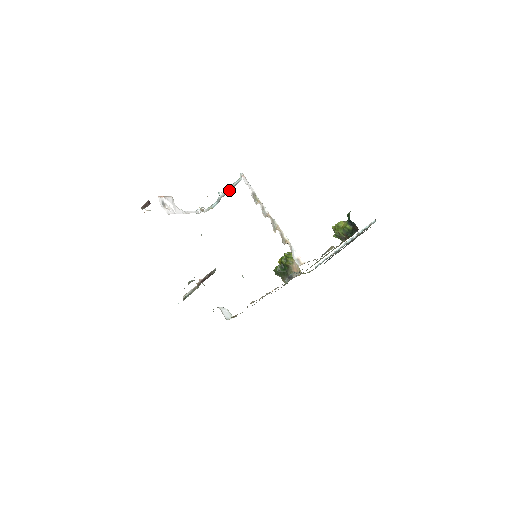
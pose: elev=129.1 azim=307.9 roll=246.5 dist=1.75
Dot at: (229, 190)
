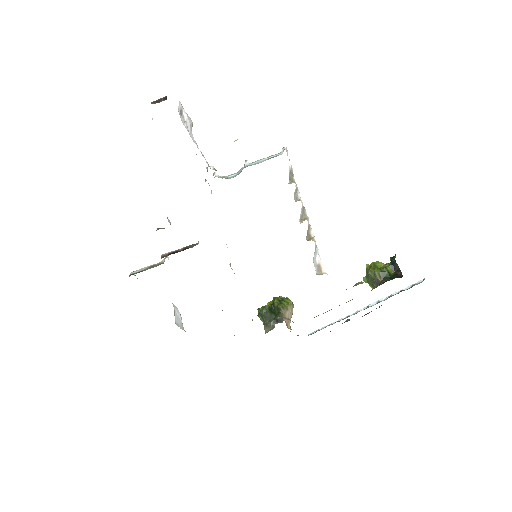
Dot at: (260, 161)
